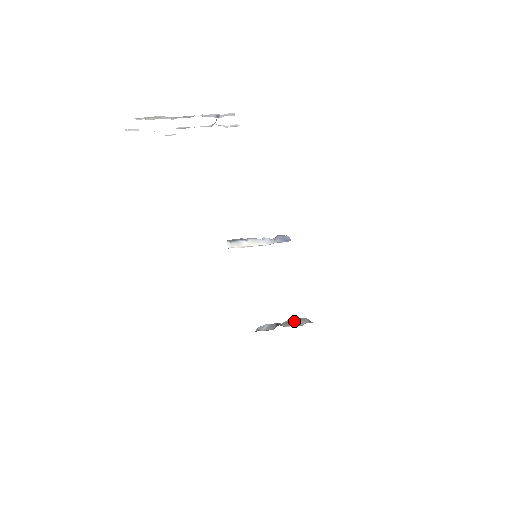
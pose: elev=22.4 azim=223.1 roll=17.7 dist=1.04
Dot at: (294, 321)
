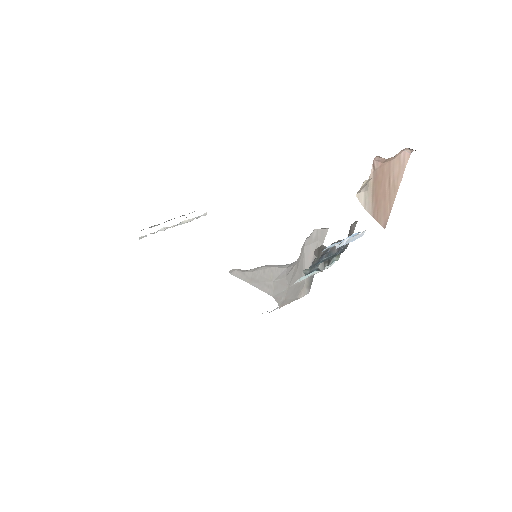
Dot at: occluded
